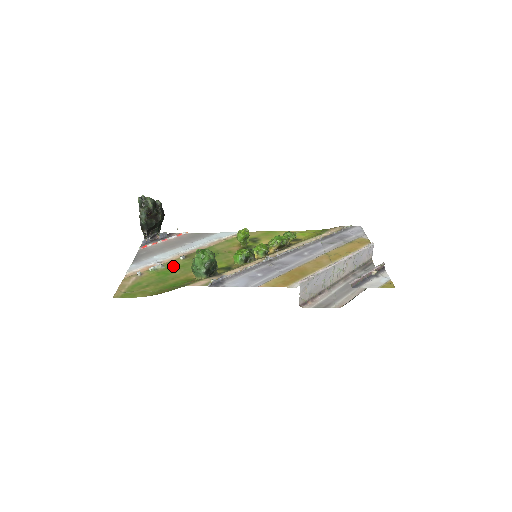
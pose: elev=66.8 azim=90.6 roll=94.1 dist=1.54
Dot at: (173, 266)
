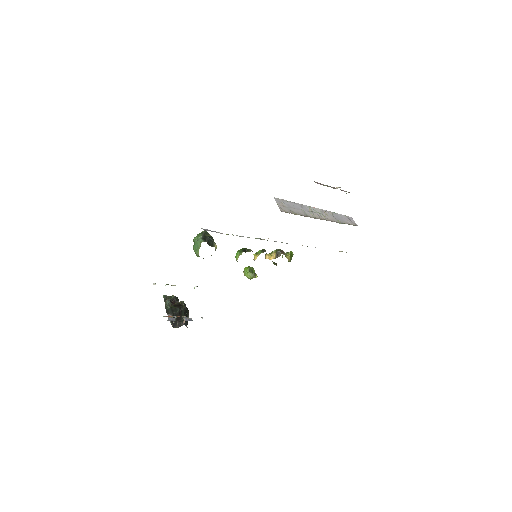
Dot at: occluded
